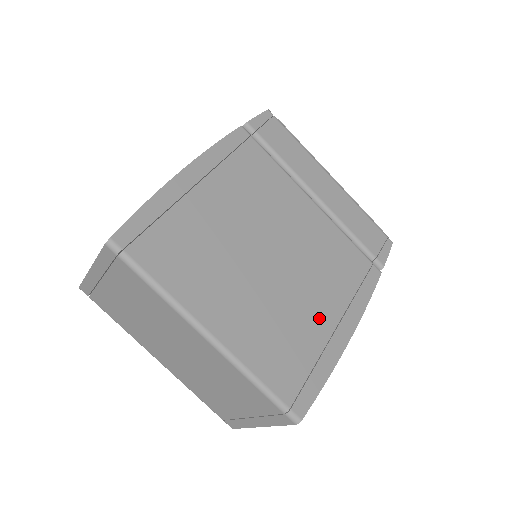
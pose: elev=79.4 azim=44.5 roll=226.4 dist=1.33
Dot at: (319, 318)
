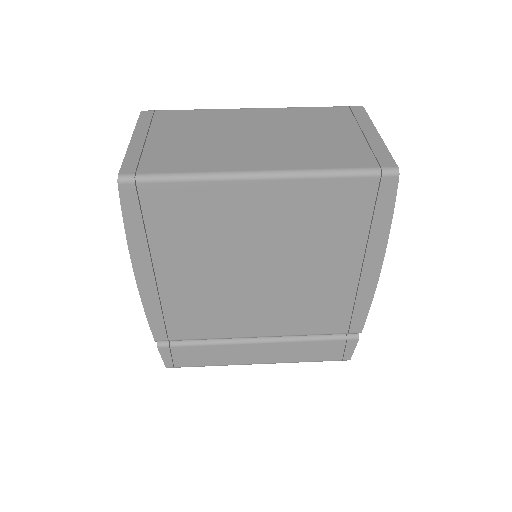
Dot at: occluded
